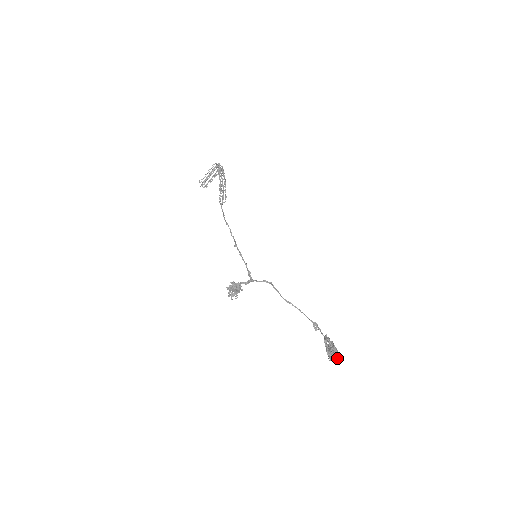
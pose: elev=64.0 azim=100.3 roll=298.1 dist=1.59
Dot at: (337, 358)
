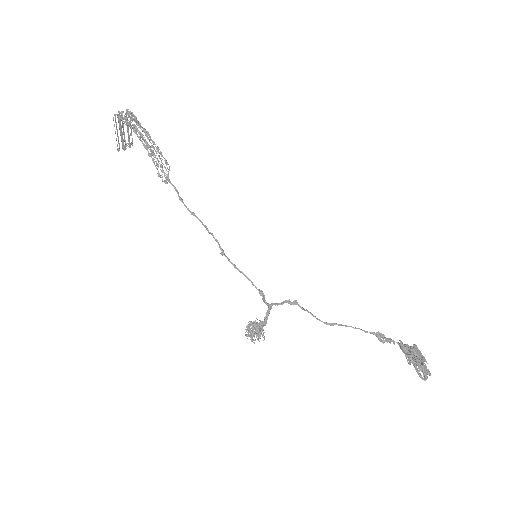
Dot at: (427, 378)
